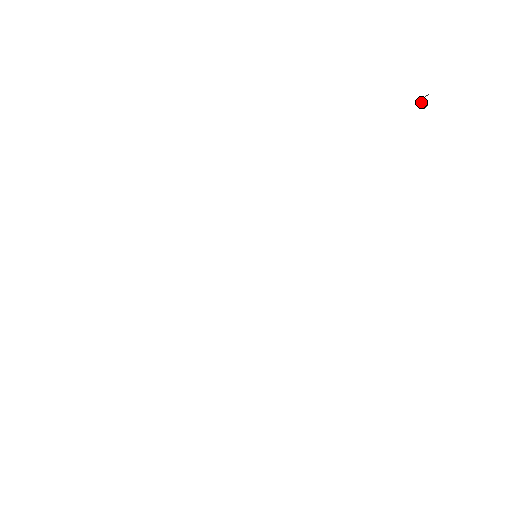
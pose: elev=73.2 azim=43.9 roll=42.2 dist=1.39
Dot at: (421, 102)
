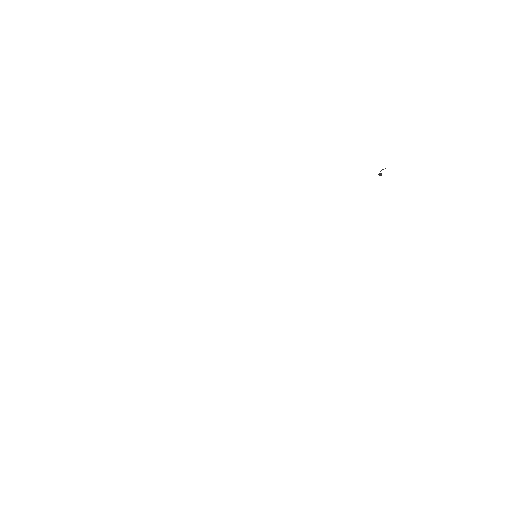
Dot at: occluded
